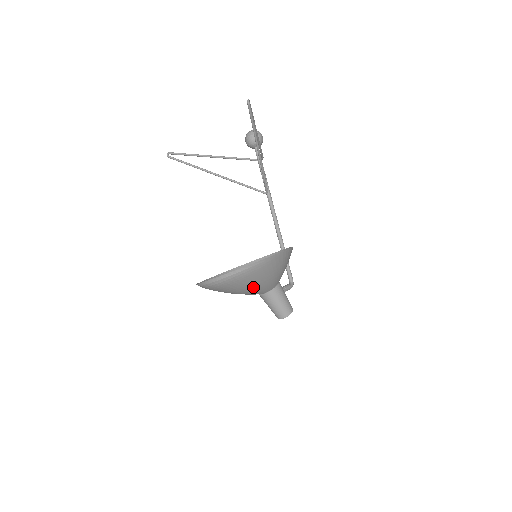
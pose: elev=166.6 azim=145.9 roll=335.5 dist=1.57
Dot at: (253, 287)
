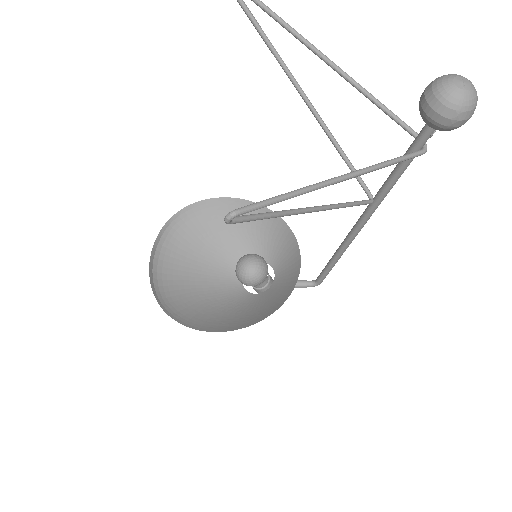
Dot at: (202, 289)
